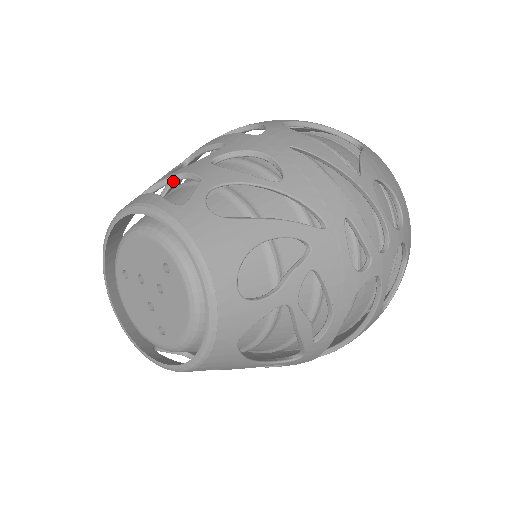
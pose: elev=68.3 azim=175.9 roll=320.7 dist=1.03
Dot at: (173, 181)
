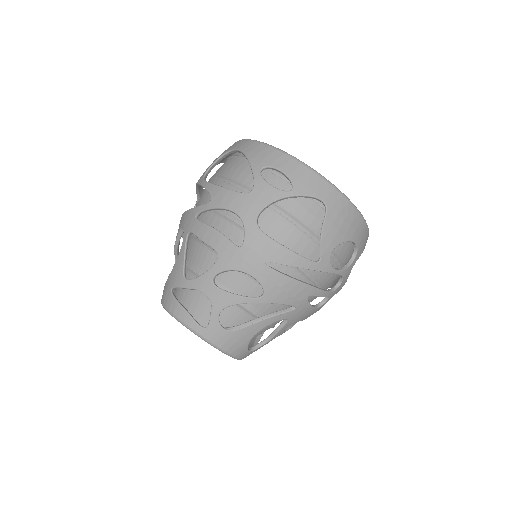
Dot at: occluded
